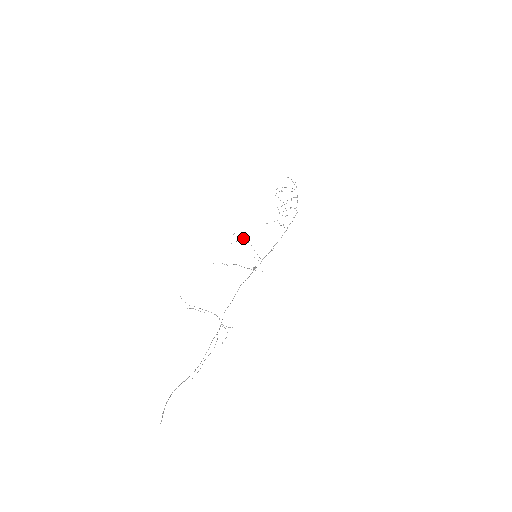
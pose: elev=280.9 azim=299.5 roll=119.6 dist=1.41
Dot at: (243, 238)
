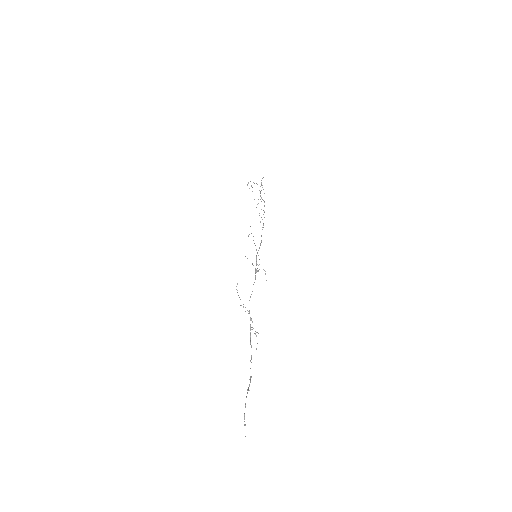
Dot at: occluded
